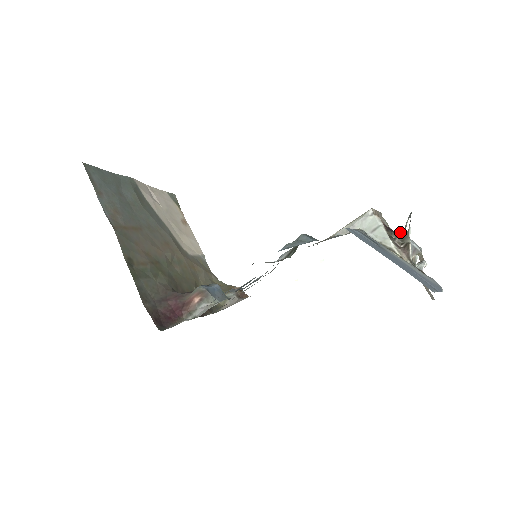
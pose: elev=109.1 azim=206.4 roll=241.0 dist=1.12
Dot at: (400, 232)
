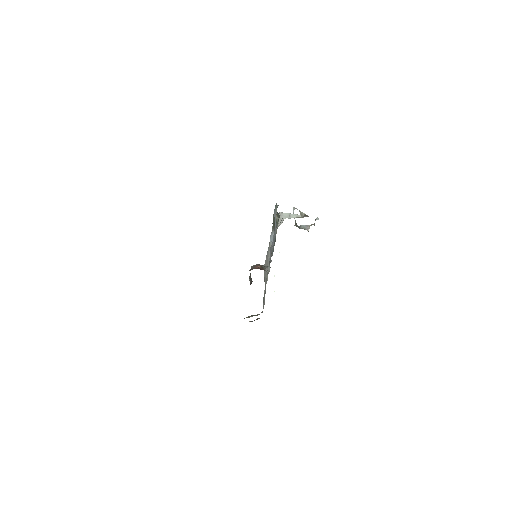
Dot at: (295, 223)
